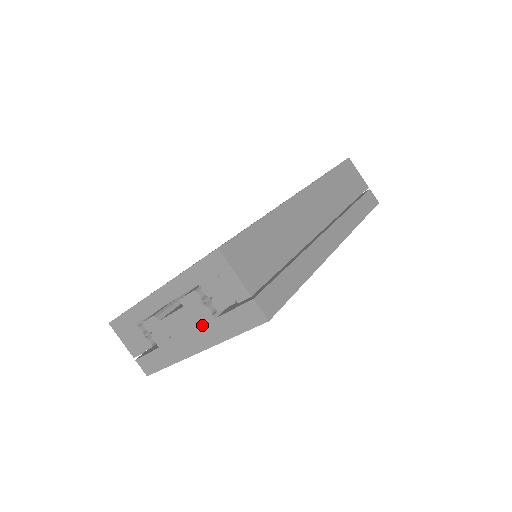
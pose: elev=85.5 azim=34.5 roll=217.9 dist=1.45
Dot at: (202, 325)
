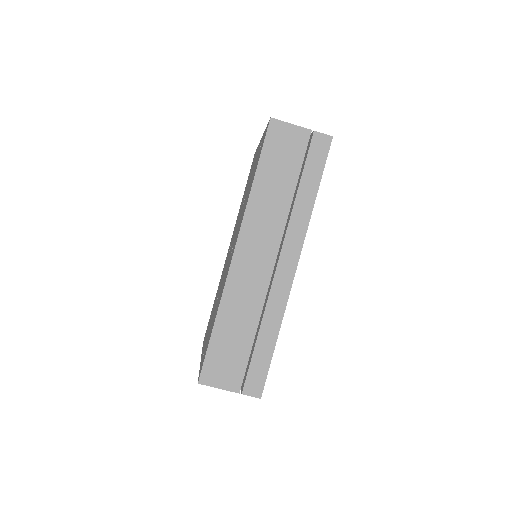
Dot at: occluded
